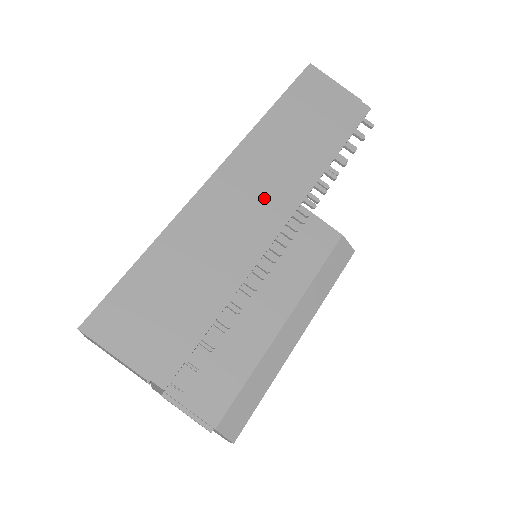
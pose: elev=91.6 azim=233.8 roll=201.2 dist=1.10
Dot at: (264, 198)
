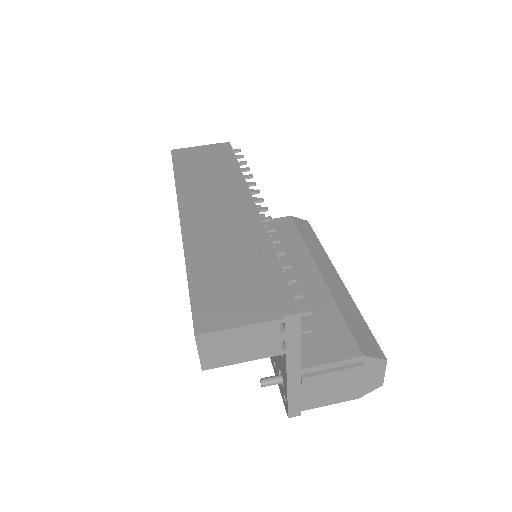
Dot at: (225, 202)
